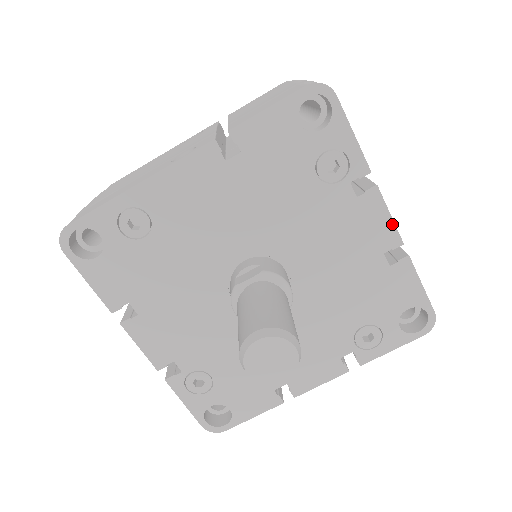
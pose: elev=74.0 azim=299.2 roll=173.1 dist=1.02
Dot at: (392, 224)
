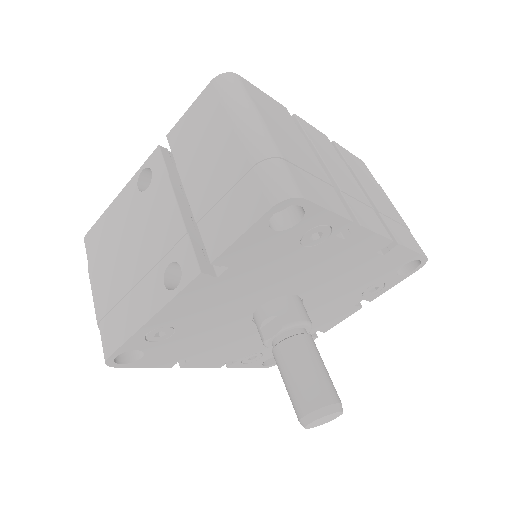
Dot at: (380, 237)
